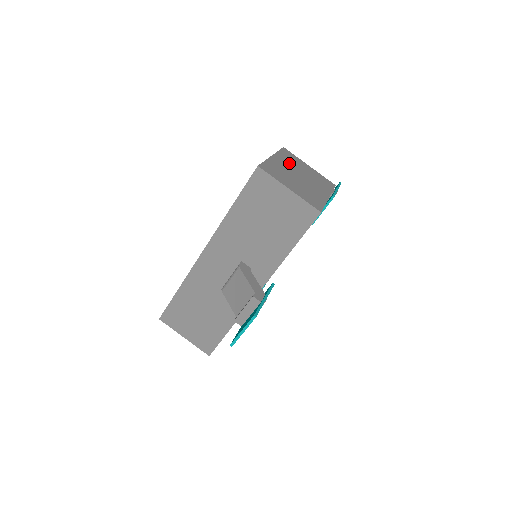
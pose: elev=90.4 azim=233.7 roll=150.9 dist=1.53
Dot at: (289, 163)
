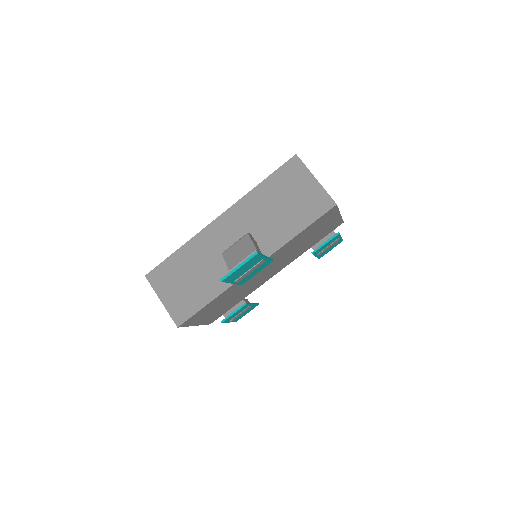
Dot at: occluded
